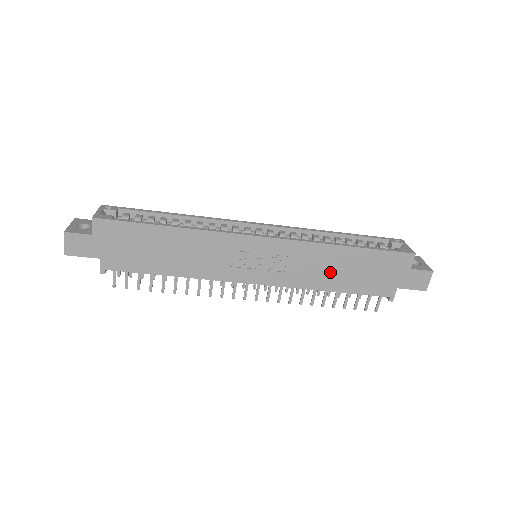
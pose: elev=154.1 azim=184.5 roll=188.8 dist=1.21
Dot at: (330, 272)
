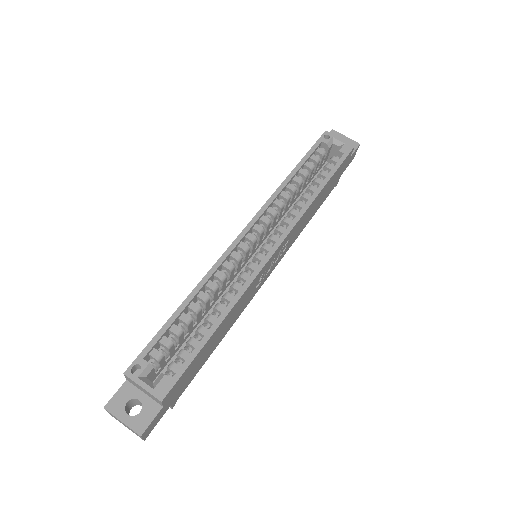
Dot at: (310, 214)
